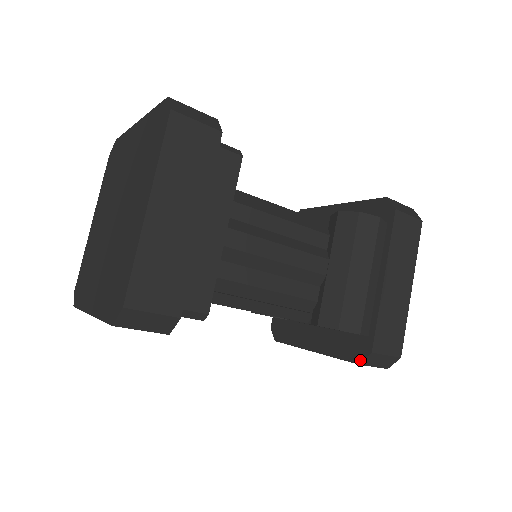
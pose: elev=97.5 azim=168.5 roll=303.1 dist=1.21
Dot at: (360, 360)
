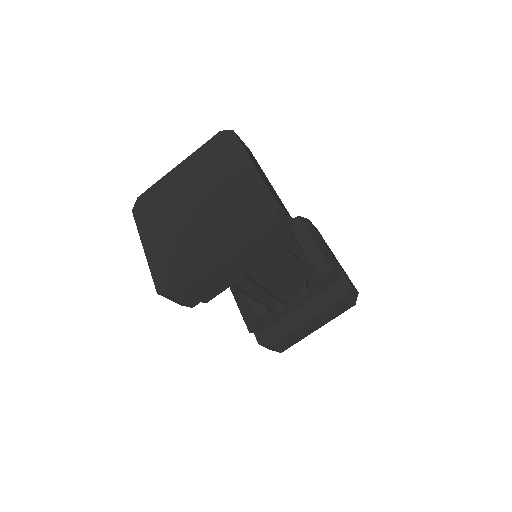
Dot at: (346, 293)
